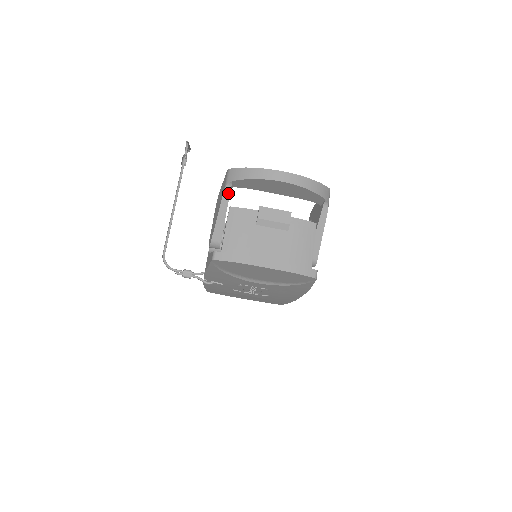
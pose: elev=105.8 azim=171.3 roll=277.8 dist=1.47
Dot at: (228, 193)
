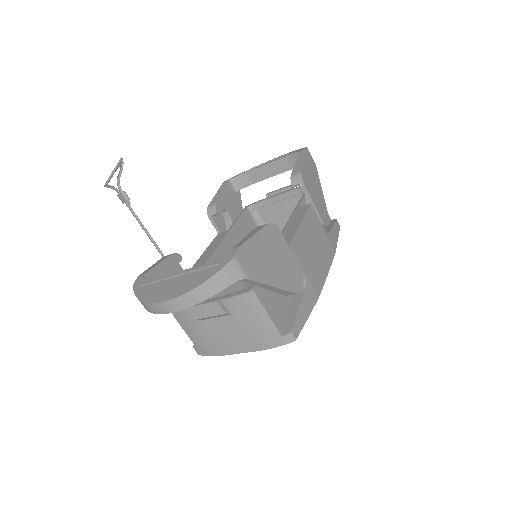
Dot at: occluded
